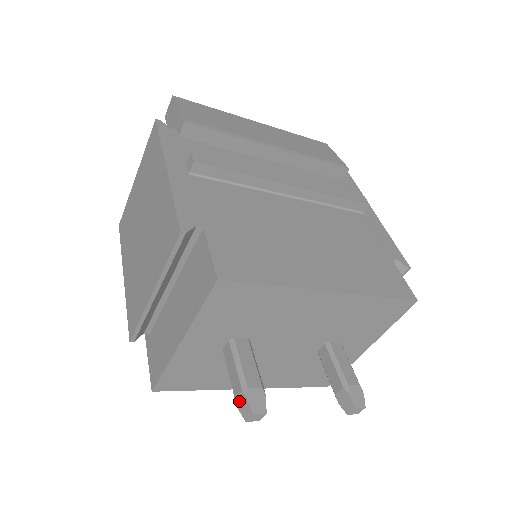
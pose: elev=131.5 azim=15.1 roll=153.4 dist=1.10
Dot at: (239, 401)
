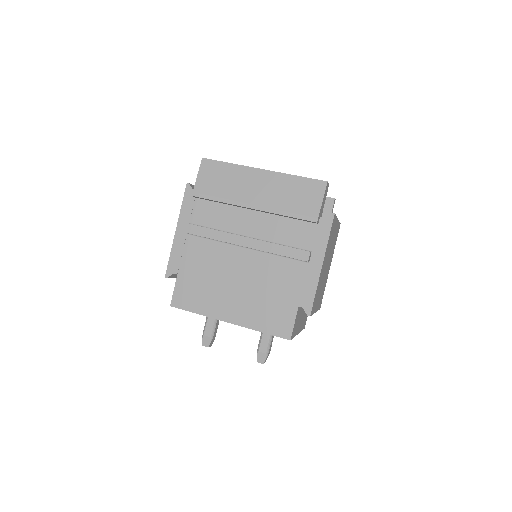
Dot at: occluded
